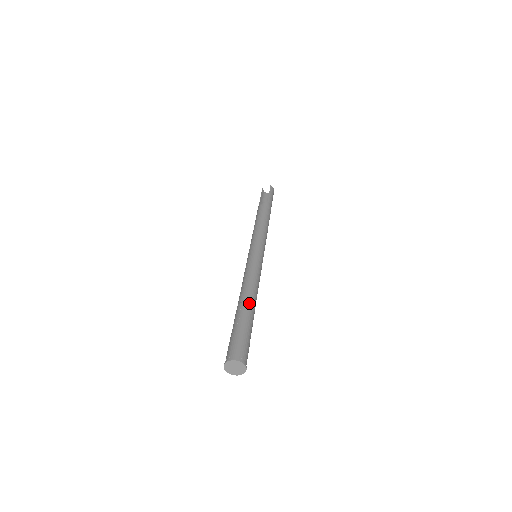
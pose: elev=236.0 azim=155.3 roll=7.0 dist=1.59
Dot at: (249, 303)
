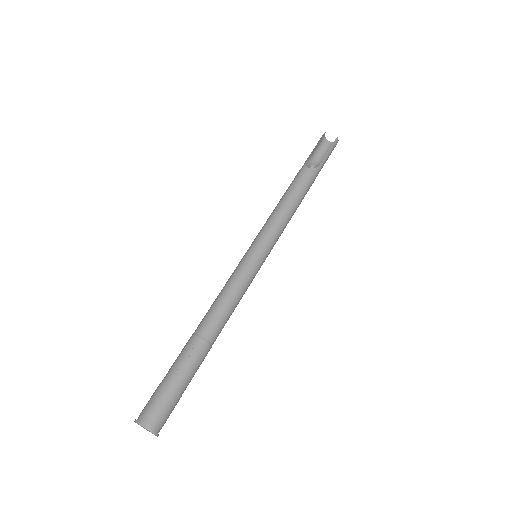
Dot at: (207, 343)
